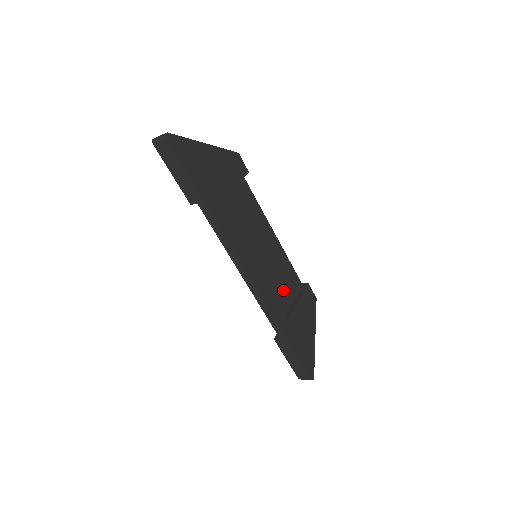
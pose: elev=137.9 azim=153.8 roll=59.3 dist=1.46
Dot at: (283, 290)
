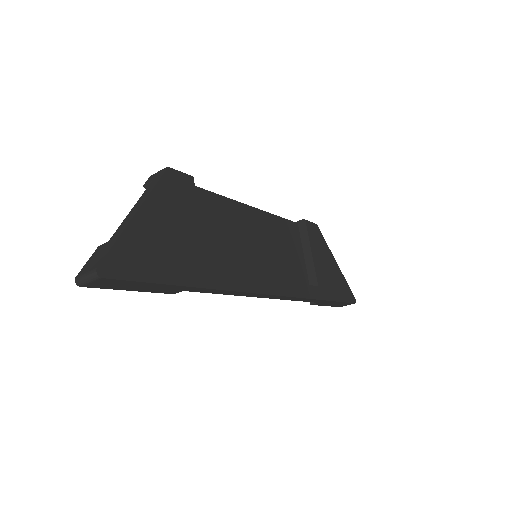
Dot at: (292, 255)
